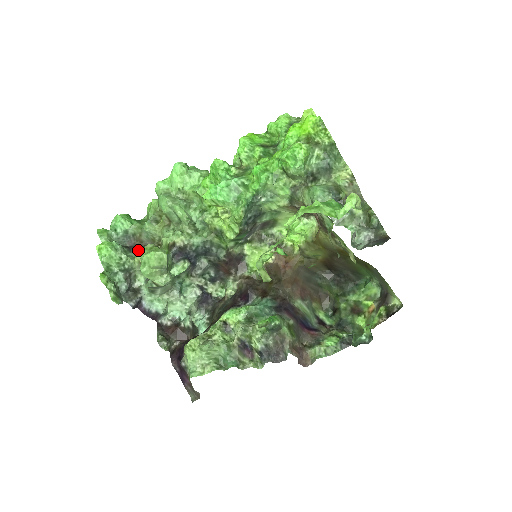
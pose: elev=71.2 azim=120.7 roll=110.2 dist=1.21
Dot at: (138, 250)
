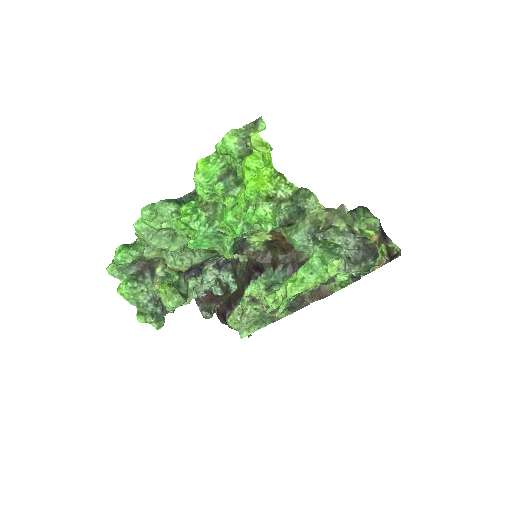
Dot at: (150, 273)
